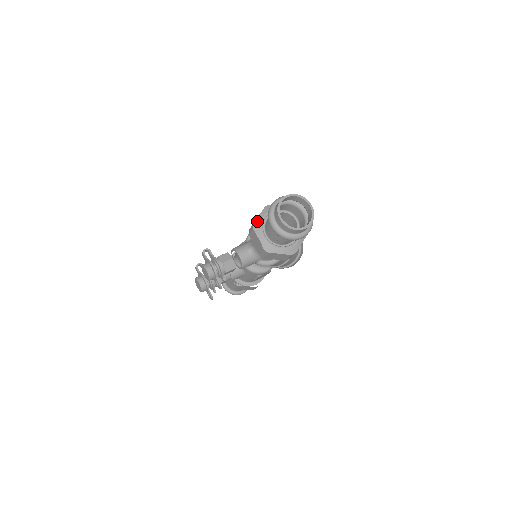
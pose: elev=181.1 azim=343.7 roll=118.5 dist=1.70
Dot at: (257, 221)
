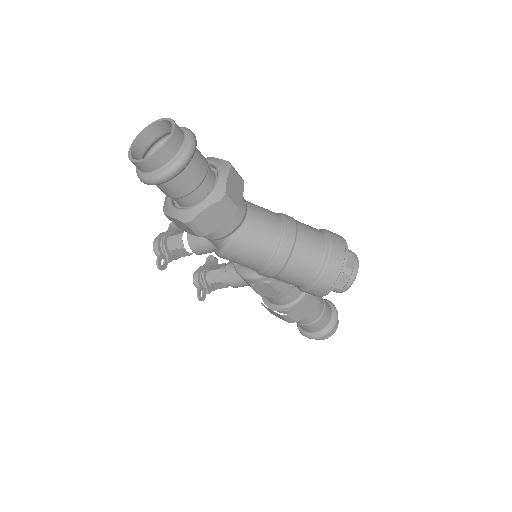
Dot at: occluded
